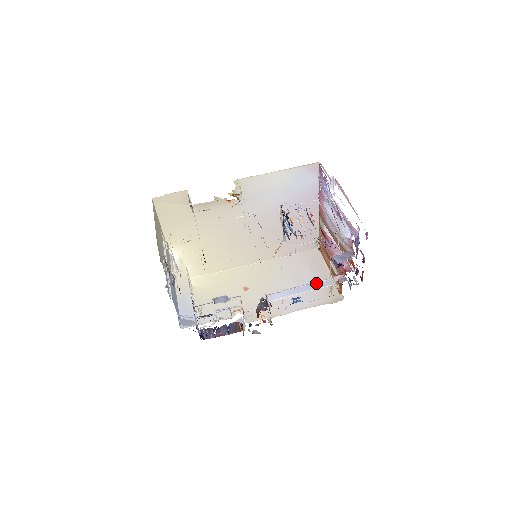
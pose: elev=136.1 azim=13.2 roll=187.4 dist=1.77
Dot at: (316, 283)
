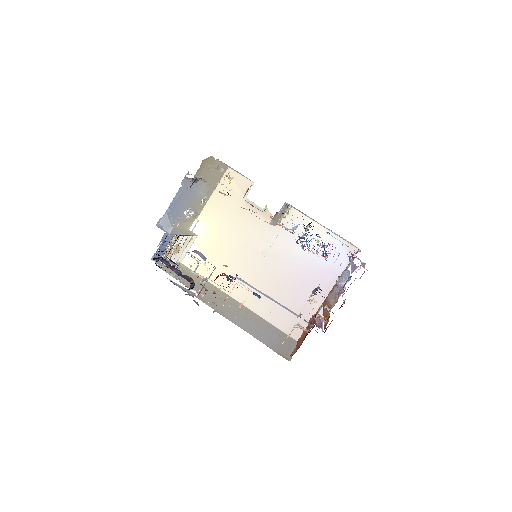
Dot at: (284, 306)
